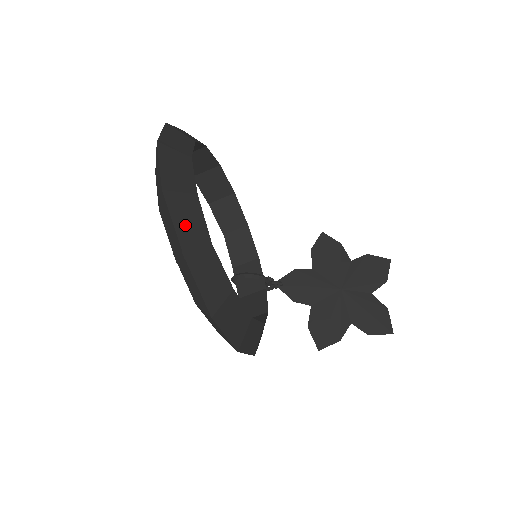
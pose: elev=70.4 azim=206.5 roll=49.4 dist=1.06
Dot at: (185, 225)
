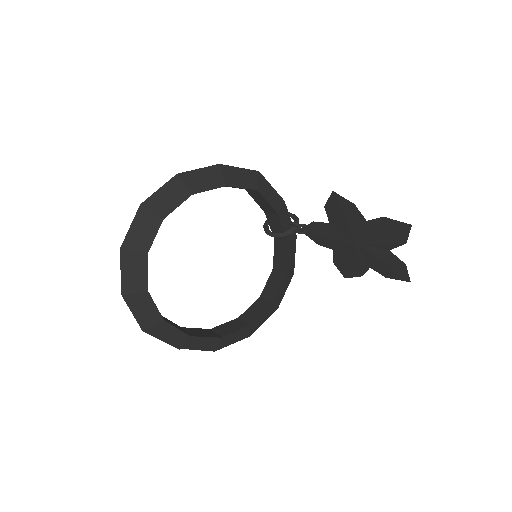
Dot at: (168, 337)
